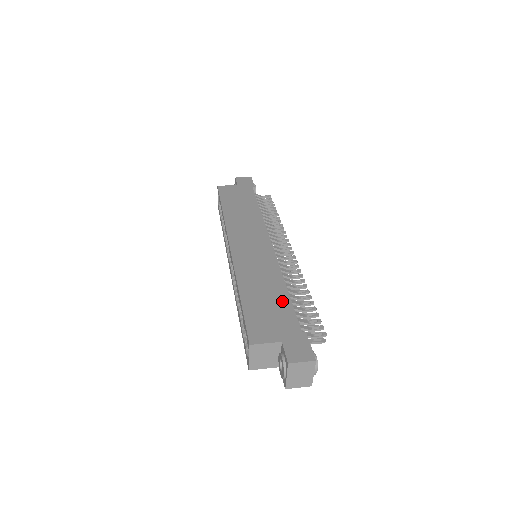
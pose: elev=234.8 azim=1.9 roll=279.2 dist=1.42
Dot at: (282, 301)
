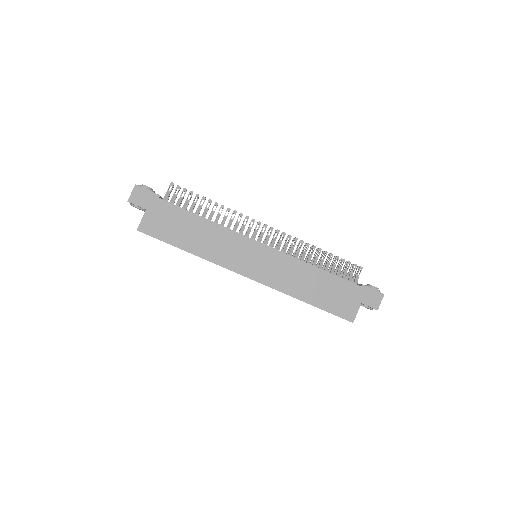
Dot at: (330, 280)
